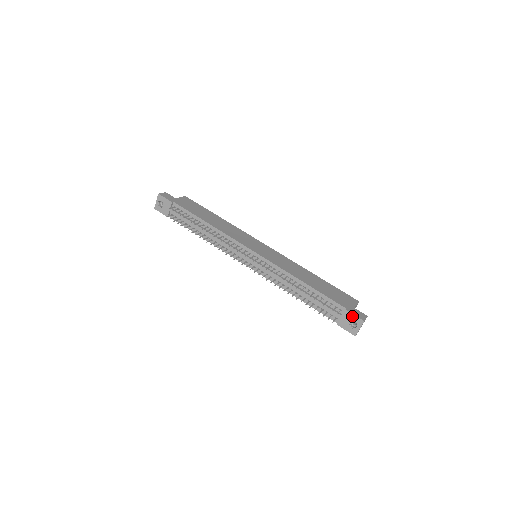
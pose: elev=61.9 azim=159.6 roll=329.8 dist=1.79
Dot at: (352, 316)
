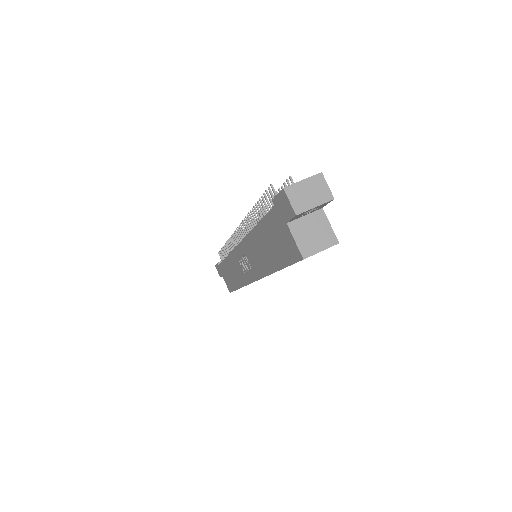
Dot at: occluded
